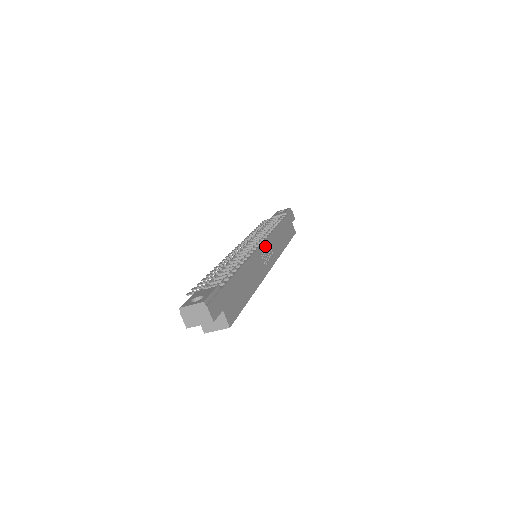
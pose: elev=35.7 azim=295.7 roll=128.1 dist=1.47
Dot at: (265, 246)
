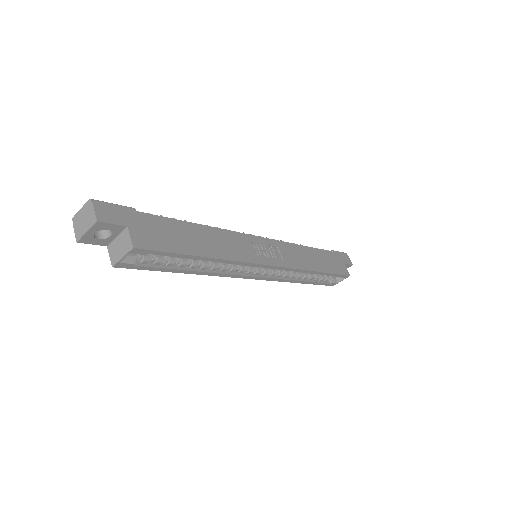
Dot at: (266, 243)
